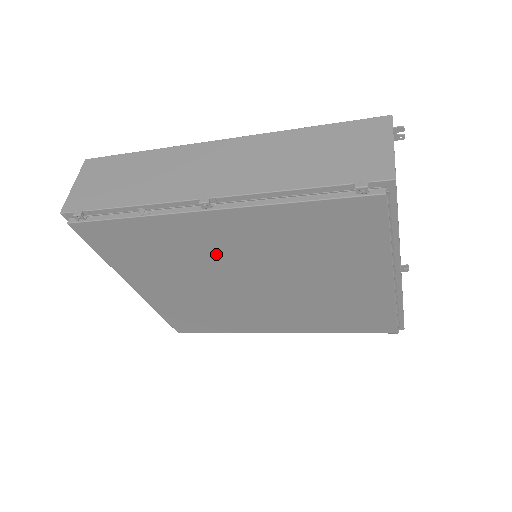
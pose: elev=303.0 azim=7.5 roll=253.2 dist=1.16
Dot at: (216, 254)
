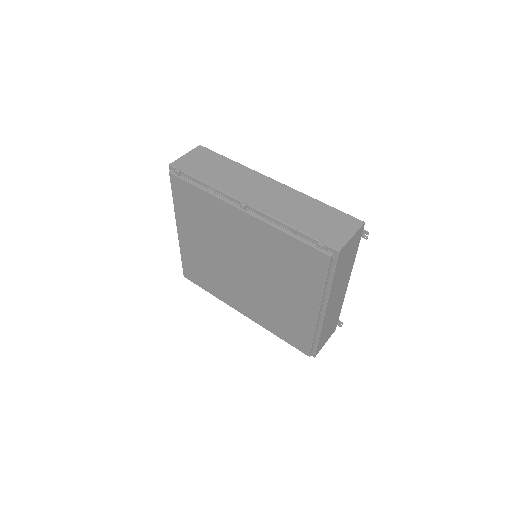
Dot at: (234, 237)
